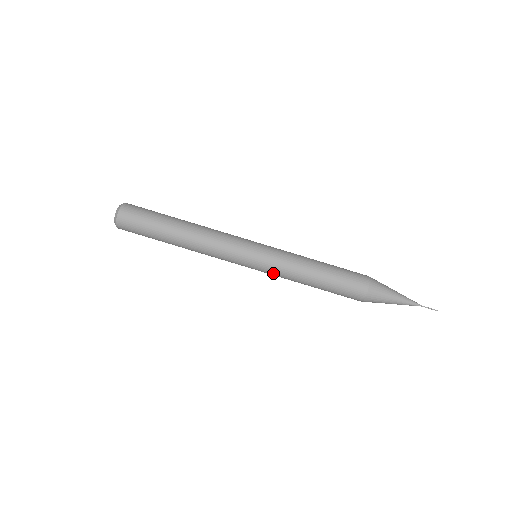
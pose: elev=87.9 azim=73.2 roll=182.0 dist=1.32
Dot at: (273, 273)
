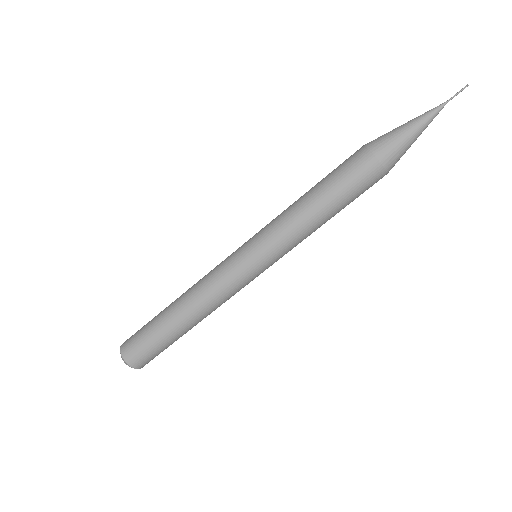
Dot at: occluded
